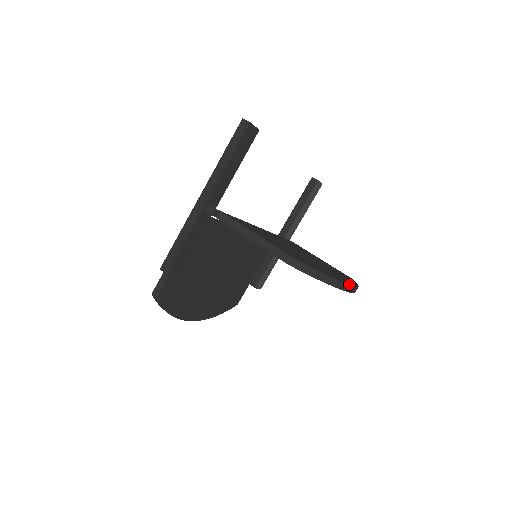
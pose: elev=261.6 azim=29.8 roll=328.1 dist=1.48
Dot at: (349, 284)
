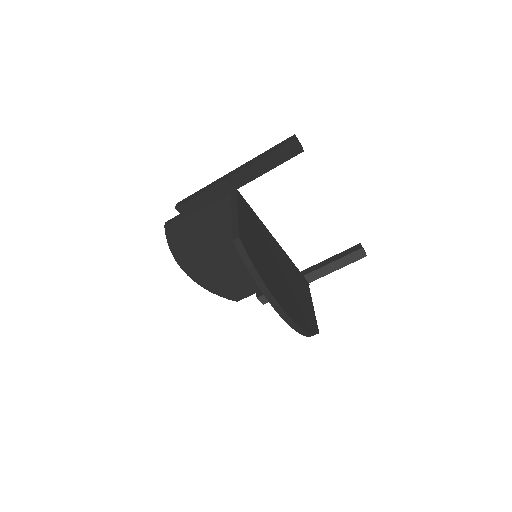
Dot at: (283, 308)
